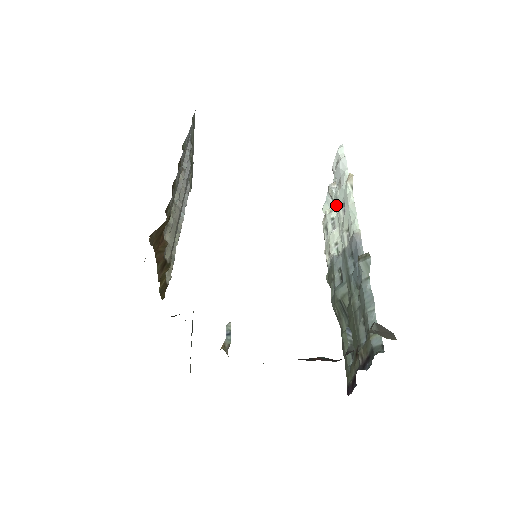
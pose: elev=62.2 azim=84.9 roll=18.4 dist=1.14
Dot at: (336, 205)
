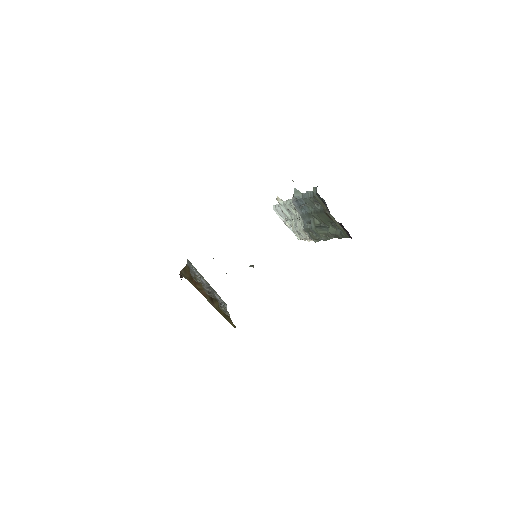
Dot at: (290, 220)
